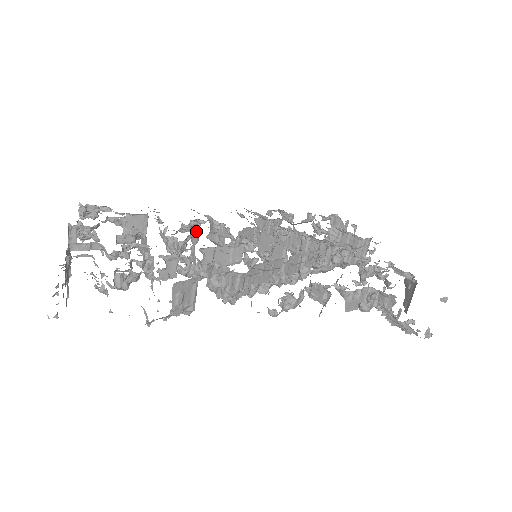
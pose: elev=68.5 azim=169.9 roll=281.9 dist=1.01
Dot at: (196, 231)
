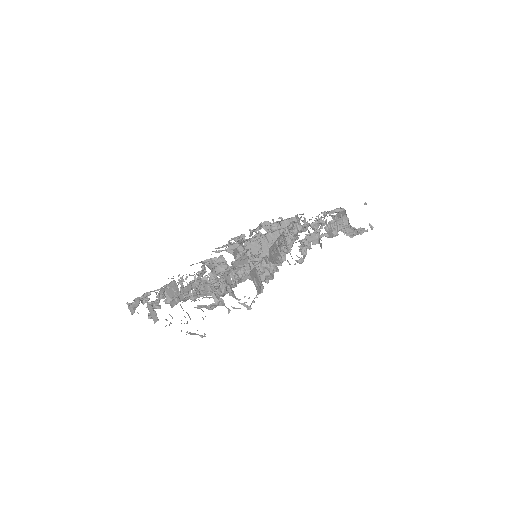
Dot at: (212, 267)
